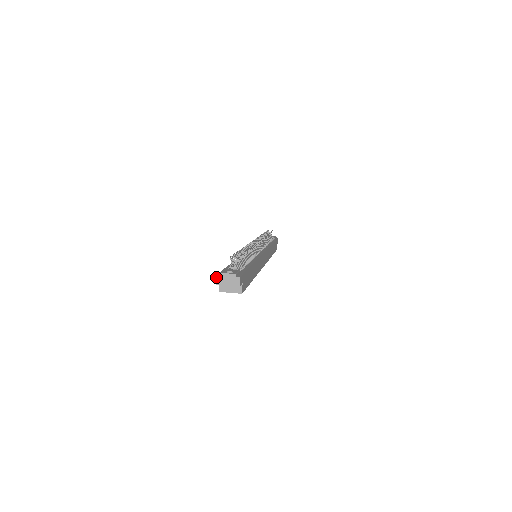
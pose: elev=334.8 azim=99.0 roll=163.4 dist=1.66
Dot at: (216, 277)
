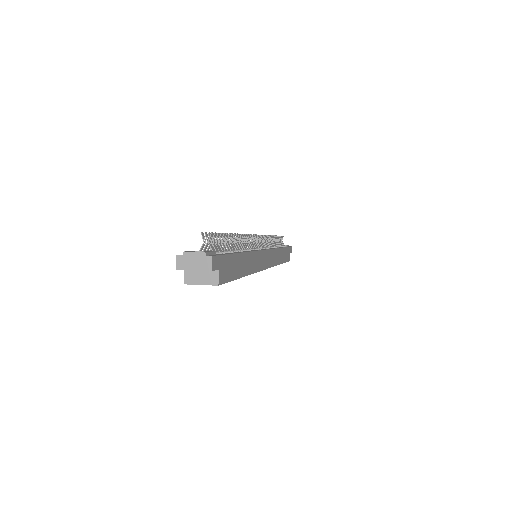
Dot at: (176, 258)
